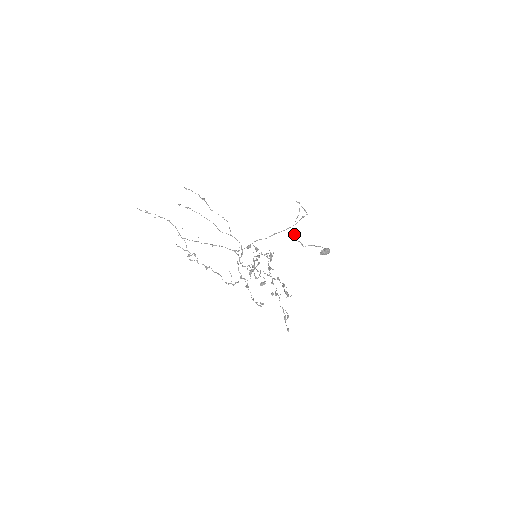
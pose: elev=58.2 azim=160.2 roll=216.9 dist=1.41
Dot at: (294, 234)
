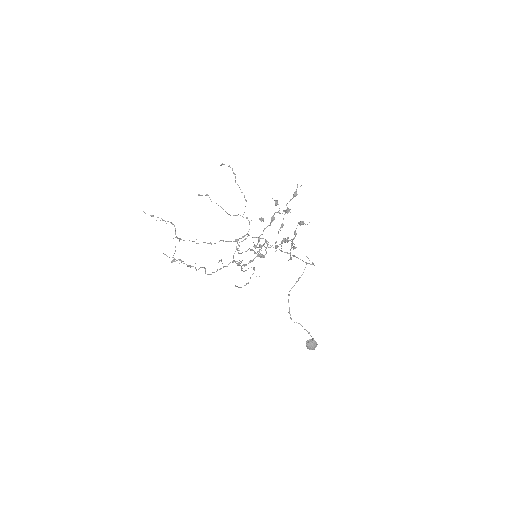
Dot at: (288, 299)
